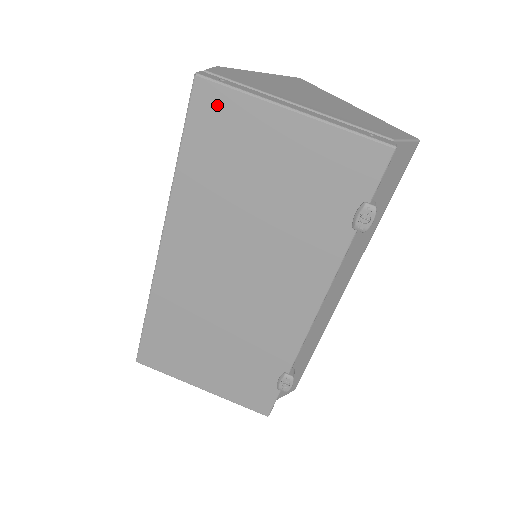
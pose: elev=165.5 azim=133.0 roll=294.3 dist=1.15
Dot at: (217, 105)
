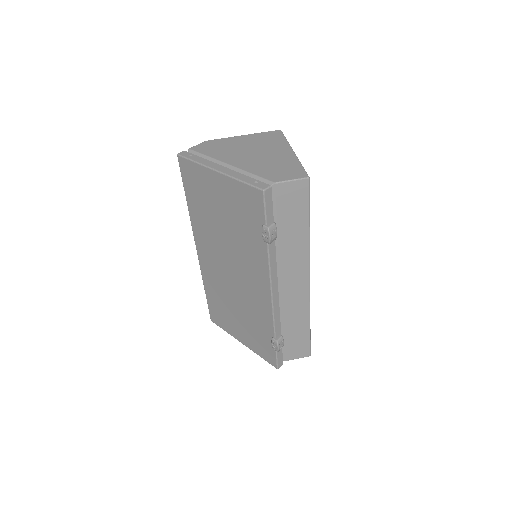
Dot at: (189, 170)
